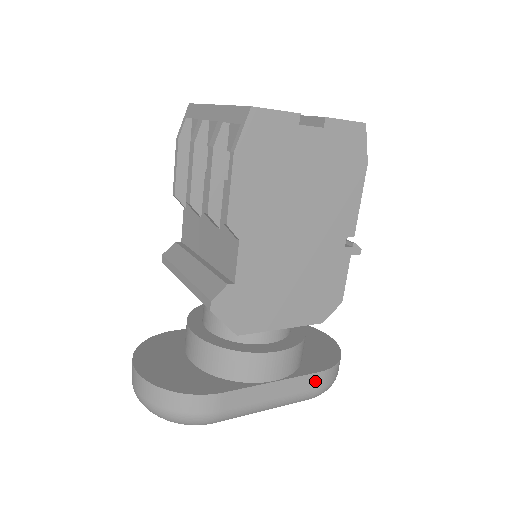
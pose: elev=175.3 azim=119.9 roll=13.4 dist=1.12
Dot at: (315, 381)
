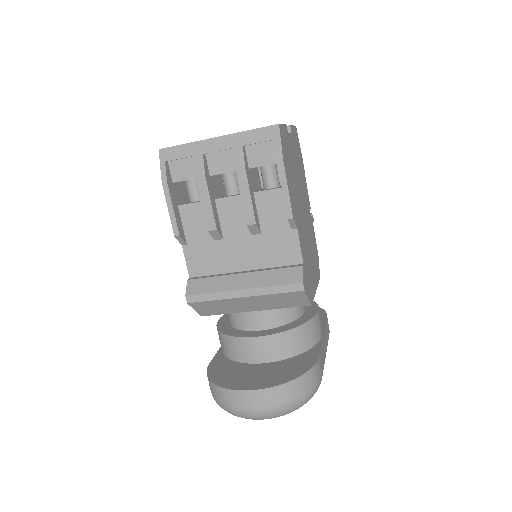
Dot at: (328, 325)
